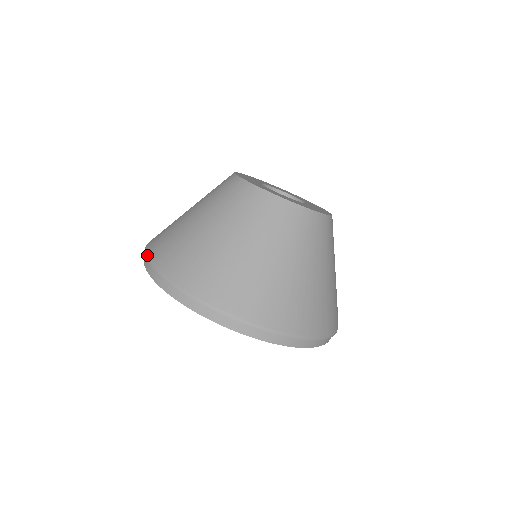
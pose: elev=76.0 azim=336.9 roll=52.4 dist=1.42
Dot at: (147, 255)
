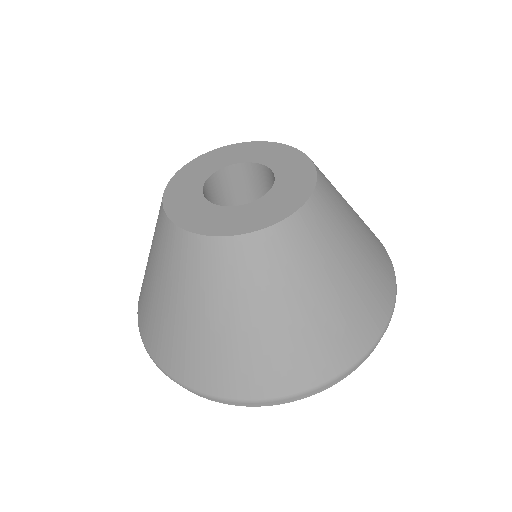
Dot at: (147, 352)
